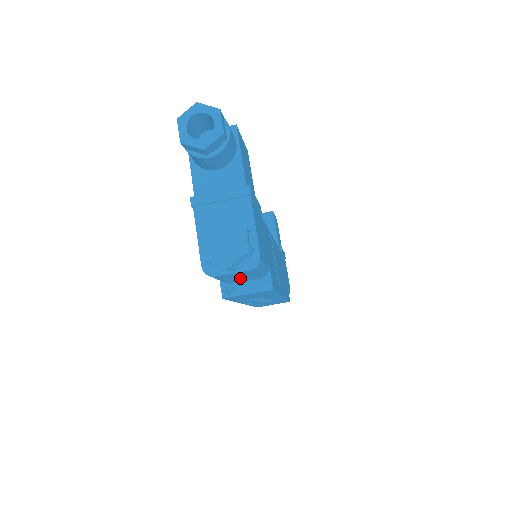
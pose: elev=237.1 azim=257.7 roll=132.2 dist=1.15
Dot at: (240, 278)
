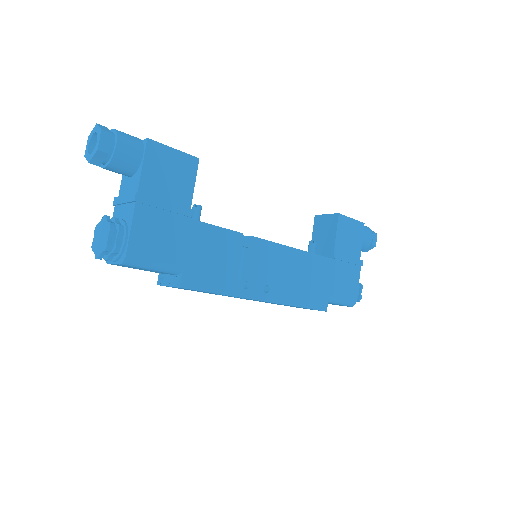
Dot at: (149, 270)
